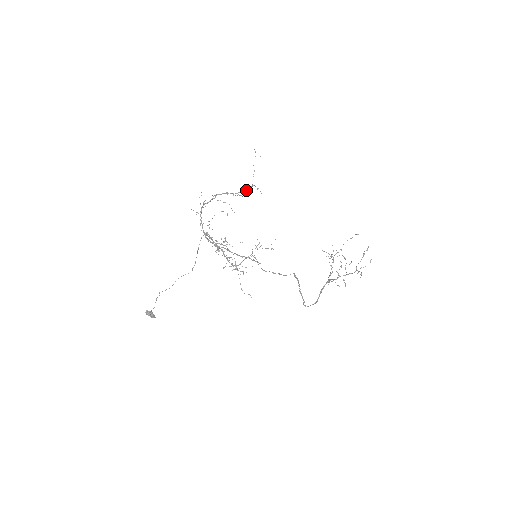
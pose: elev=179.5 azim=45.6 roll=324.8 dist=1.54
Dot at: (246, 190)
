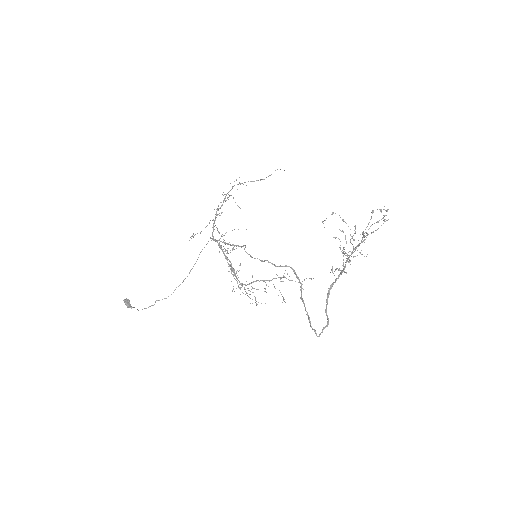
Dot at: (250, 181)
